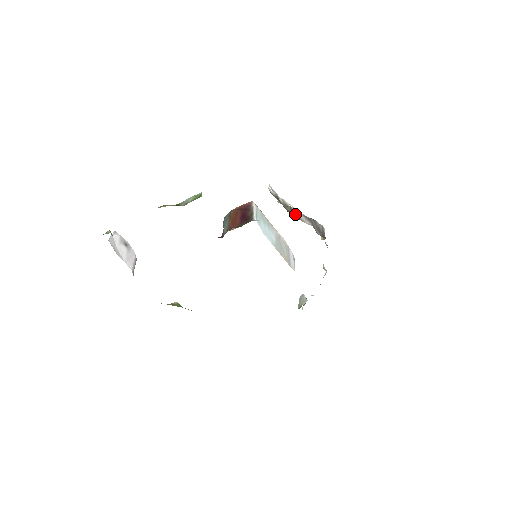
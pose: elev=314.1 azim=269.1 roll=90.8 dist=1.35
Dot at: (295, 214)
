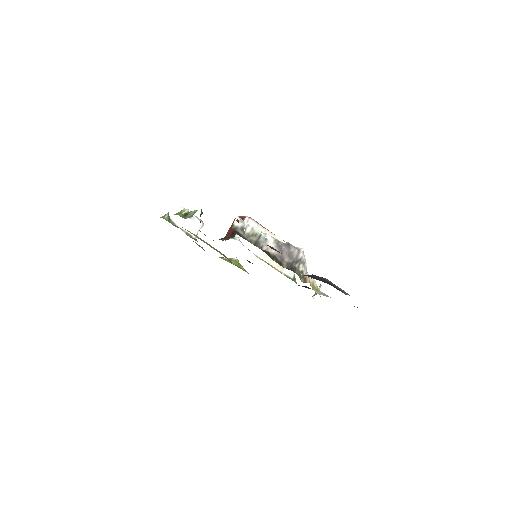
Dot at: (260, 243)
